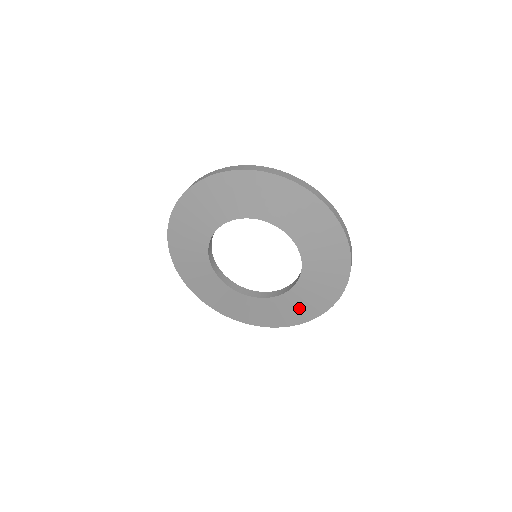
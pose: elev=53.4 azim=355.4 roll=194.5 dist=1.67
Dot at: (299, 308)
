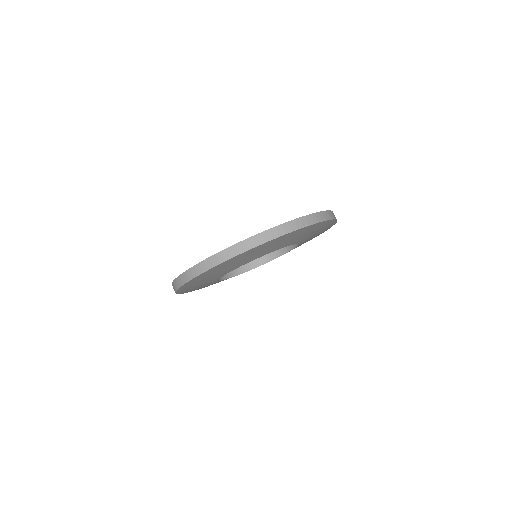
Dot at: occluded
